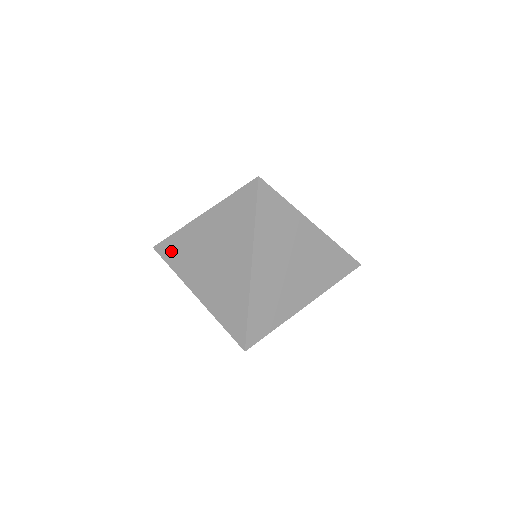
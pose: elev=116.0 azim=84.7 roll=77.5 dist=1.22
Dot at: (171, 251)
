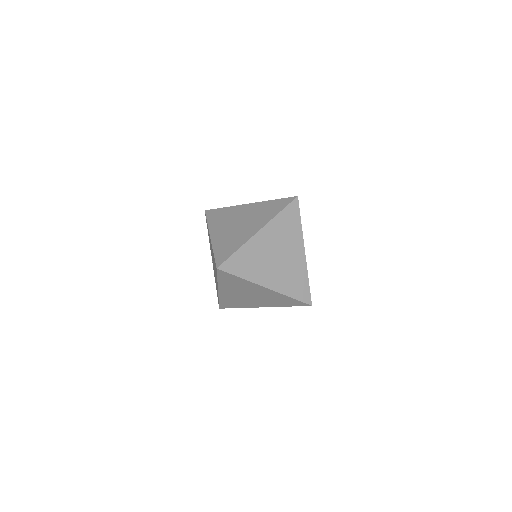
Dot at: (215, 214)
